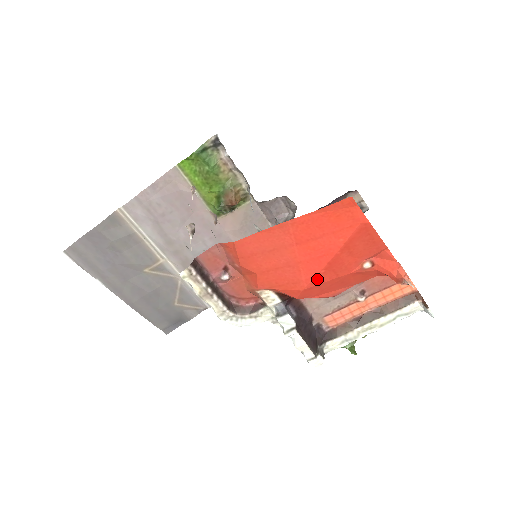
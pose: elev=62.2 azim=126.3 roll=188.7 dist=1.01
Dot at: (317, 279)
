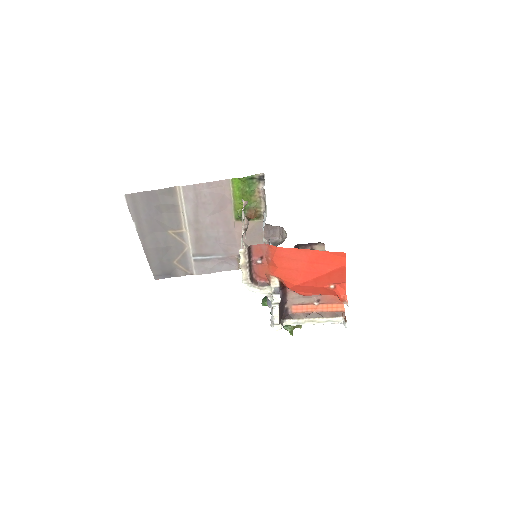
Dot at: (306, 283)
